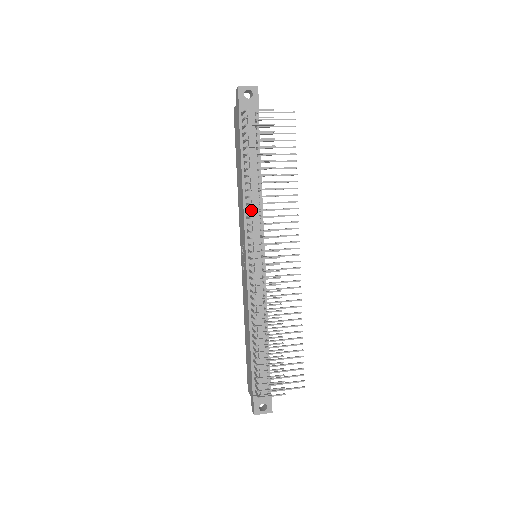
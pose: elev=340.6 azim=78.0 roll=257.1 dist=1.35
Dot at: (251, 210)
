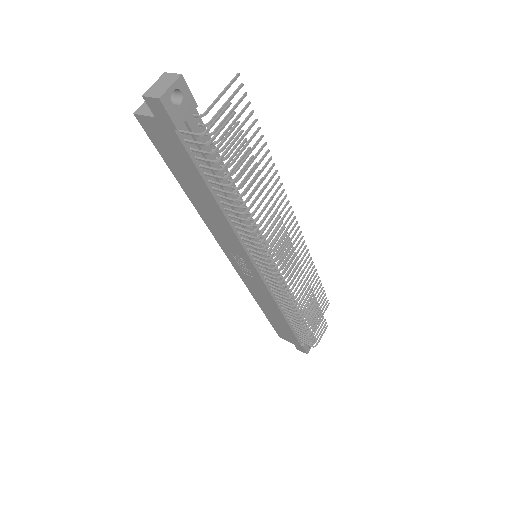
Dot at: (258, 237)
